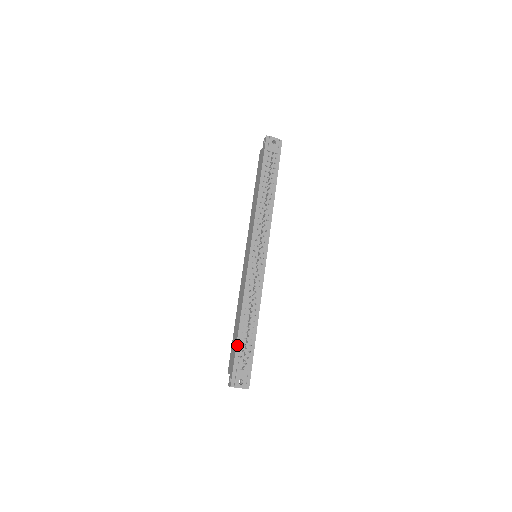
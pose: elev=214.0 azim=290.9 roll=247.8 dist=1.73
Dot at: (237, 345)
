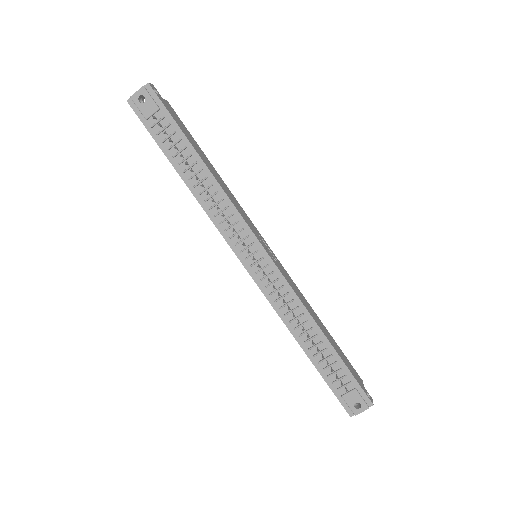
Dot at: (320, 373)
